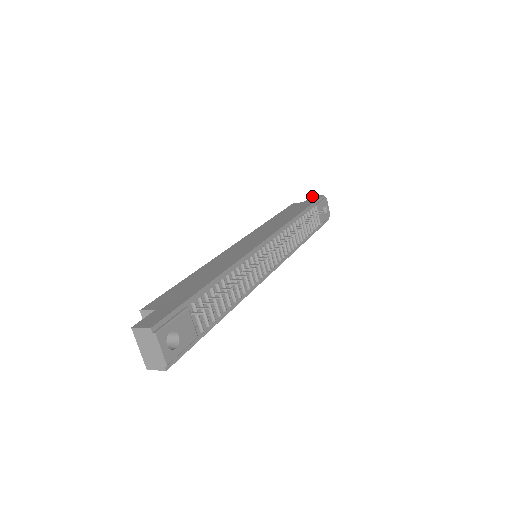
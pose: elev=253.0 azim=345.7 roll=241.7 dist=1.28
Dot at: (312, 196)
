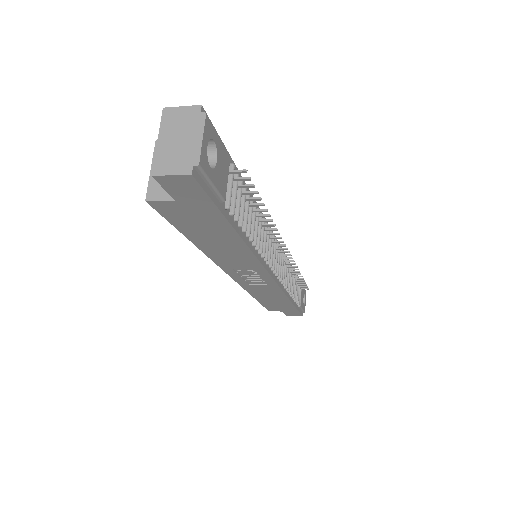
Dot at: occluded
